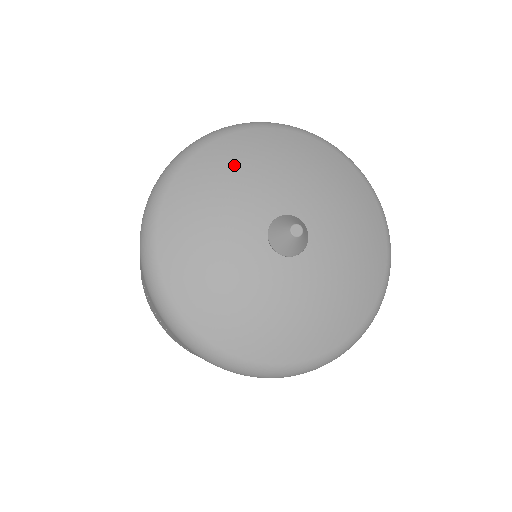
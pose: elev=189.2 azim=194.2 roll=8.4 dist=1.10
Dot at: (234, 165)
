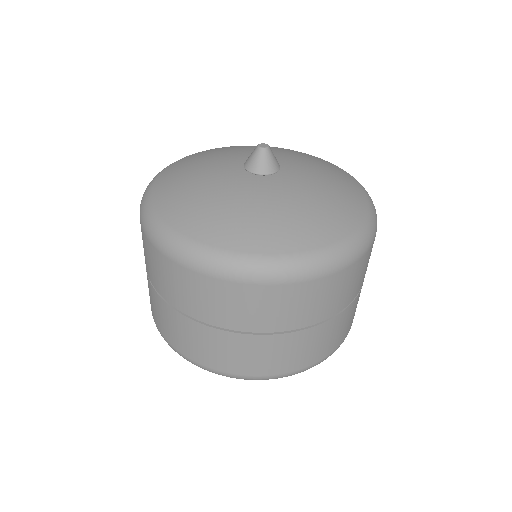
Dot at: (275, 148)
